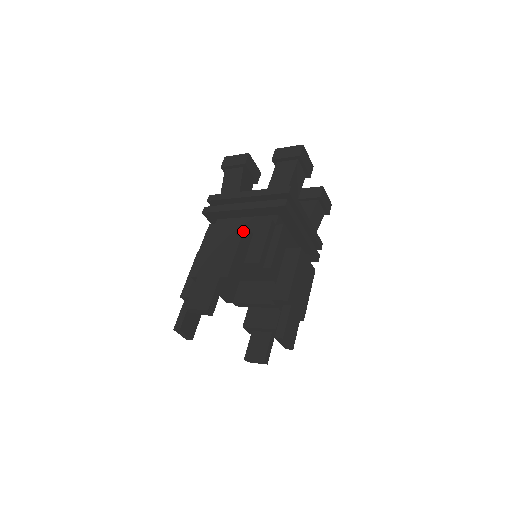
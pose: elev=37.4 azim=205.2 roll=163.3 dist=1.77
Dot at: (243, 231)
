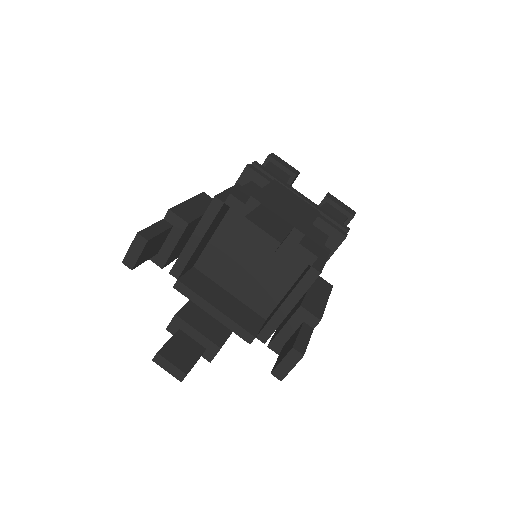
Dot at: occluded
